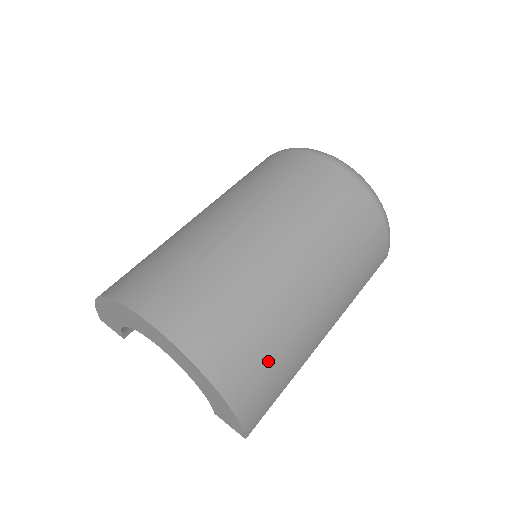
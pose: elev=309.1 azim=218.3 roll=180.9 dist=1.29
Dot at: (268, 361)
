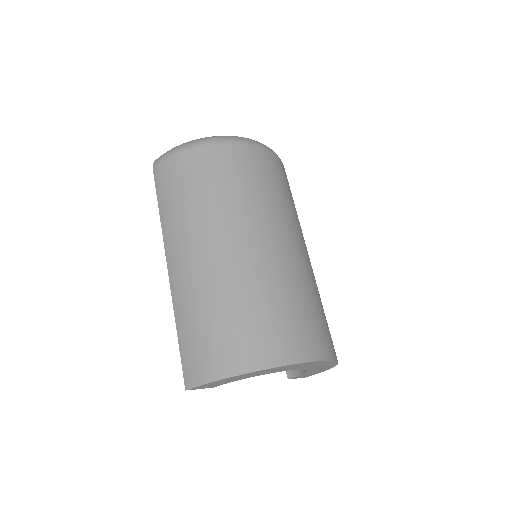
Dot at: occluded
